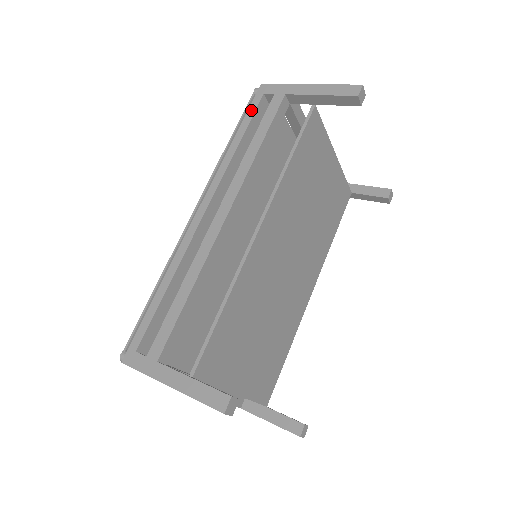
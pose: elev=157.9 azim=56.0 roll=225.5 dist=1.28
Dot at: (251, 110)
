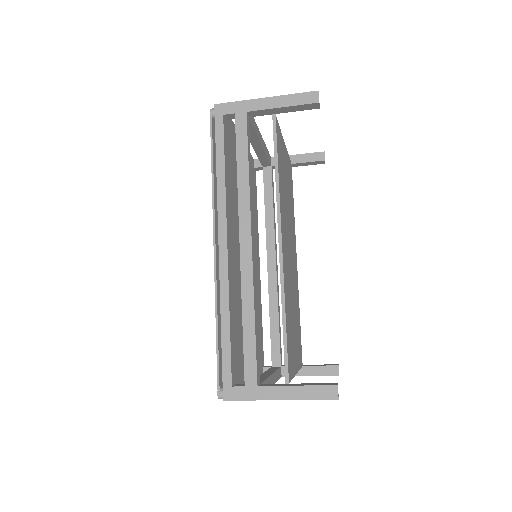
Dot at: (219, 135)
